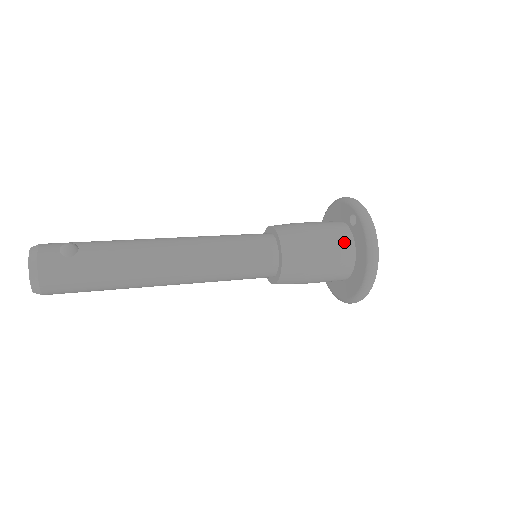
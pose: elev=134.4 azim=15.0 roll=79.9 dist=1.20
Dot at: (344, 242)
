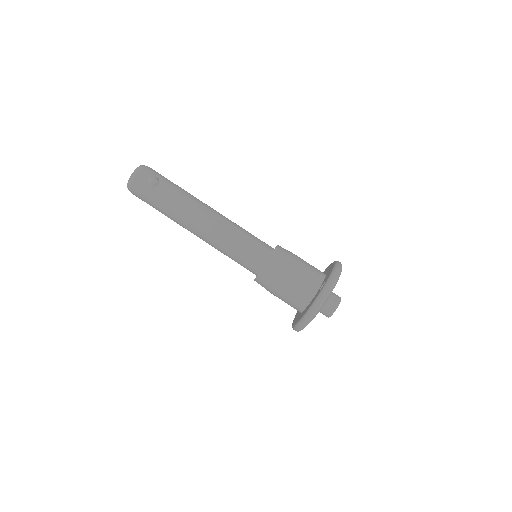
Dot at: (306, 293)
